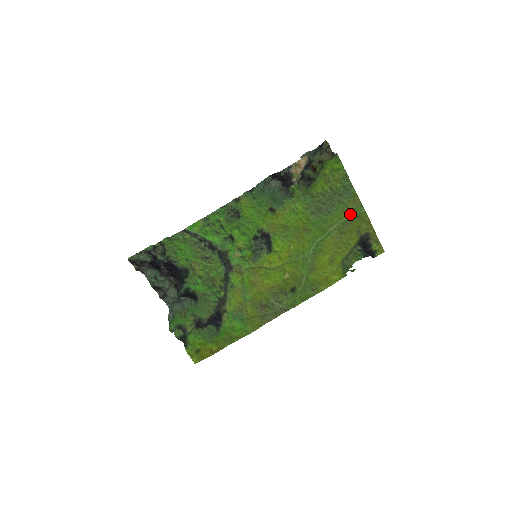
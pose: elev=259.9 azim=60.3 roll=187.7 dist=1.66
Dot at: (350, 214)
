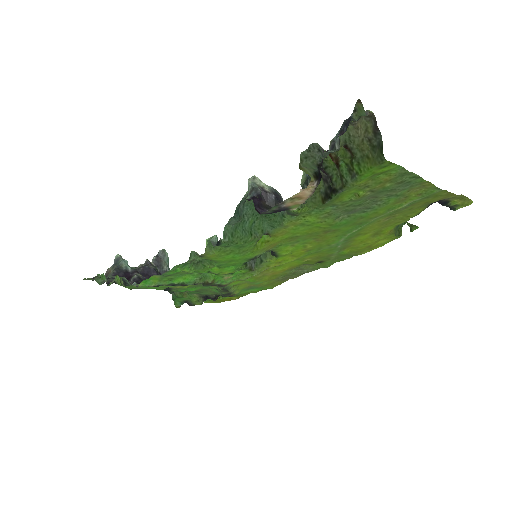
Dot at: (411, 200)
